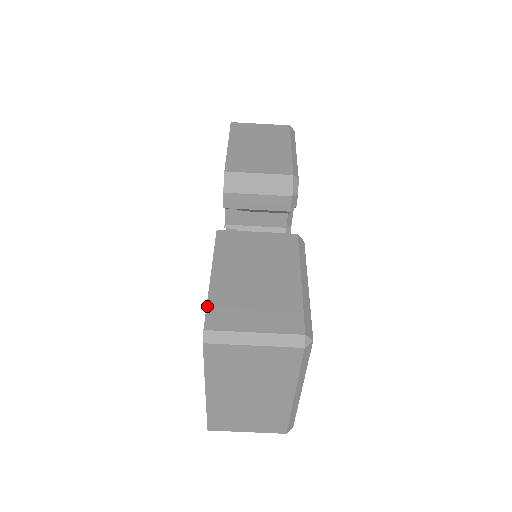
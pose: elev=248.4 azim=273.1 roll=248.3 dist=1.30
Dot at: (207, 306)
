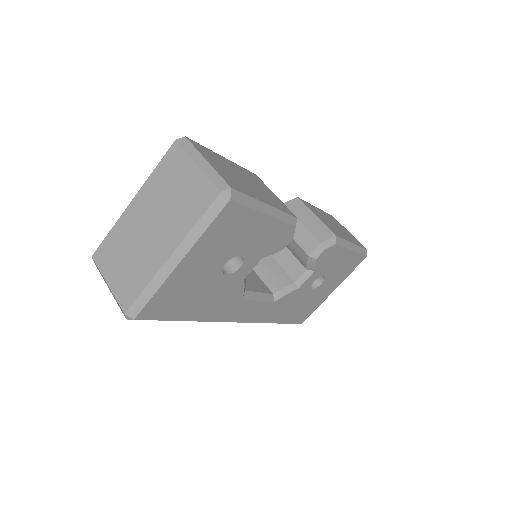
Dot at: occluded
